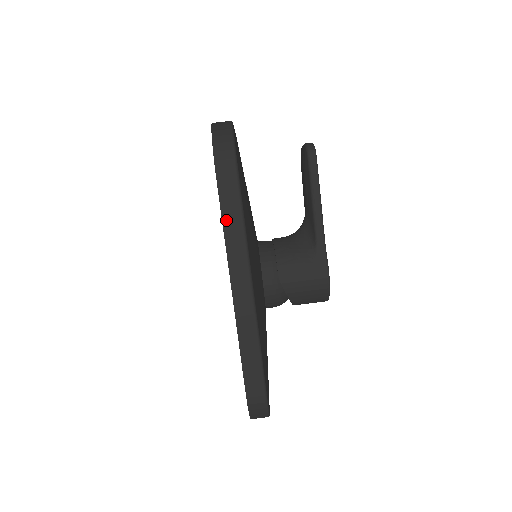
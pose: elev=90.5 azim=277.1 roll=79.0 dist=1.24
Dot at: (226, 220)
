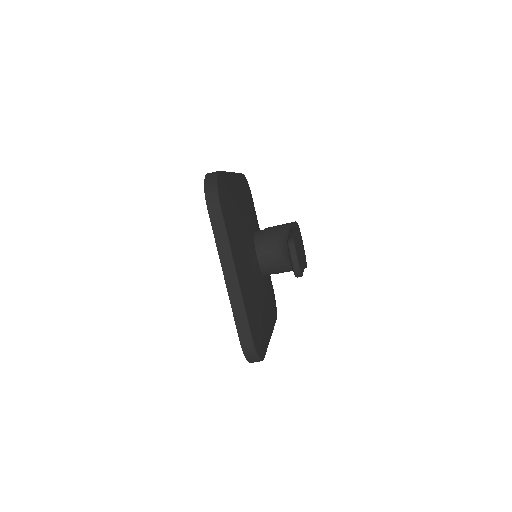
Dot at: occluded
